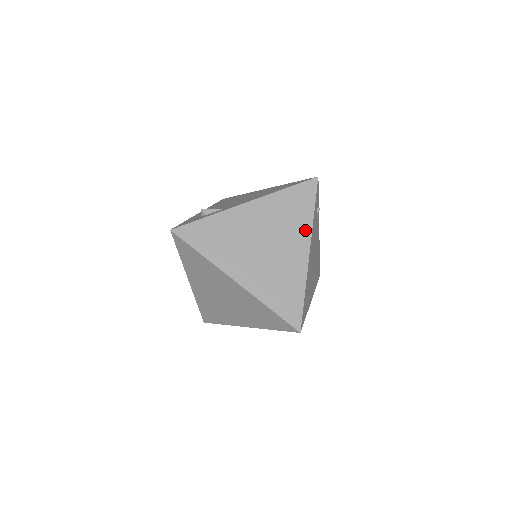
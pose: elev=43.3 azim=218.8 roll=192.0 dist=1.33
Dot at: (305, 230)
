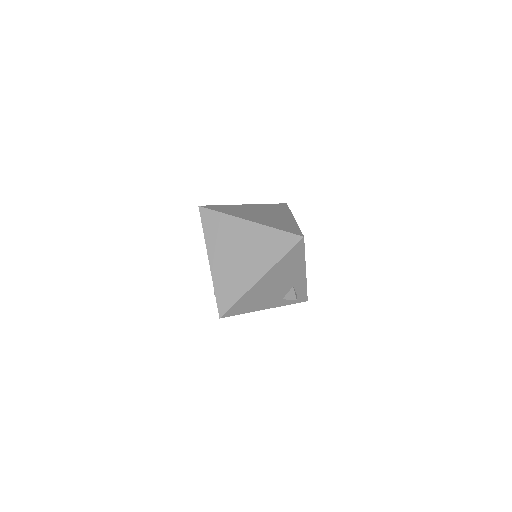
Dot at: (287, 213)
